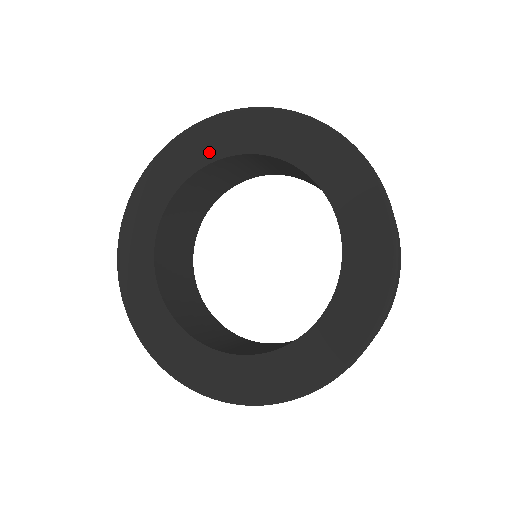
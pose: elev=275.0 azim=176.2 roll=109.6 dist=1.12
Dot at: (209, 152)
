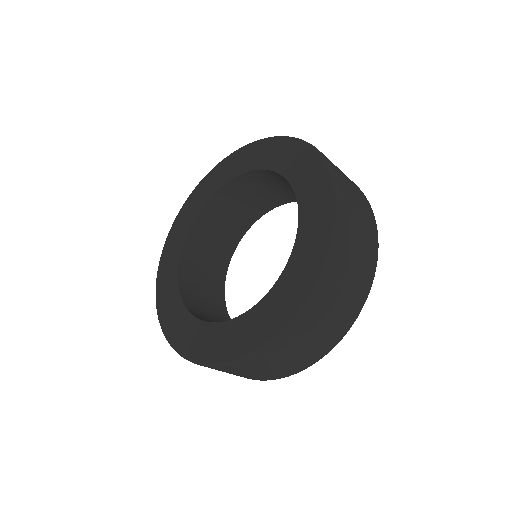
Dot at: (295, 173)
